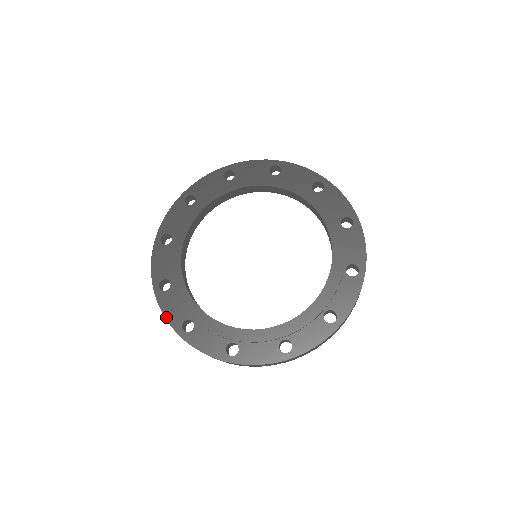
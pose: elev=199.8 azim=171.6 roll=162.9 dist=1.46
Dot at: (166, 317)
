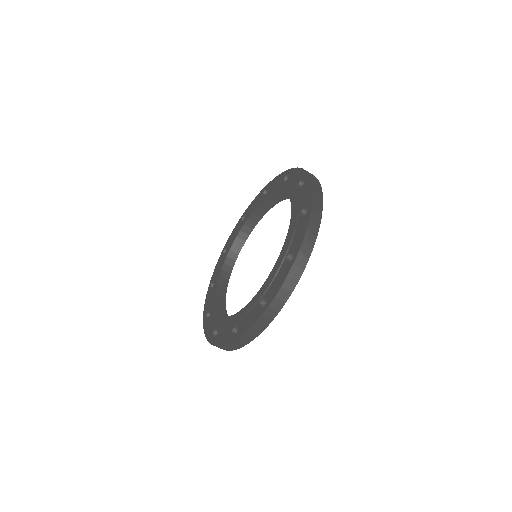
Dot at: (206, 336)
